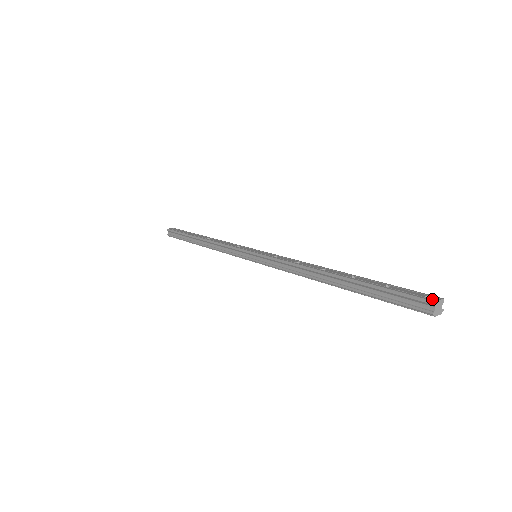
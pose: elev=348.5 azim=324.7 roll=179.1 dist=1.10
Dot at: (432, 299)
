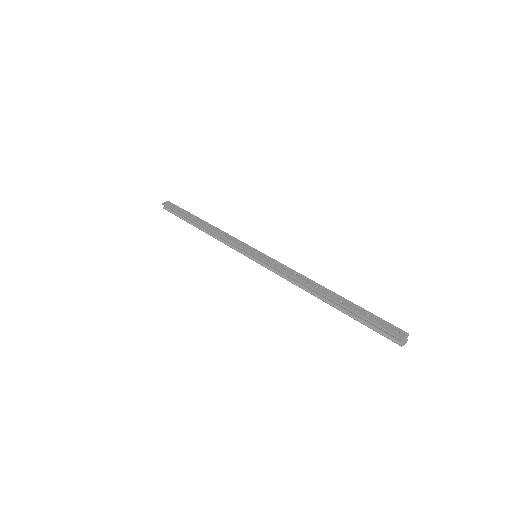
Dot at: (401, 336)
